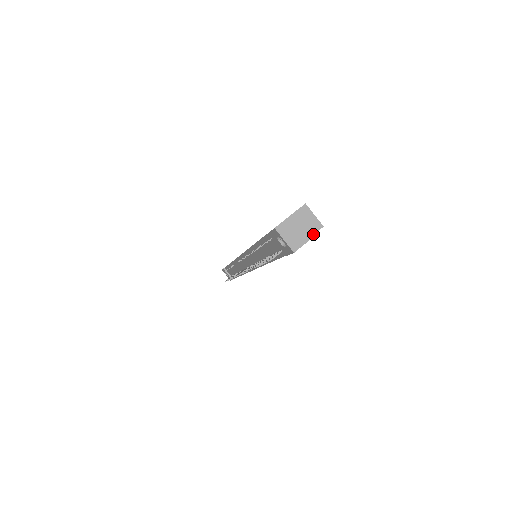
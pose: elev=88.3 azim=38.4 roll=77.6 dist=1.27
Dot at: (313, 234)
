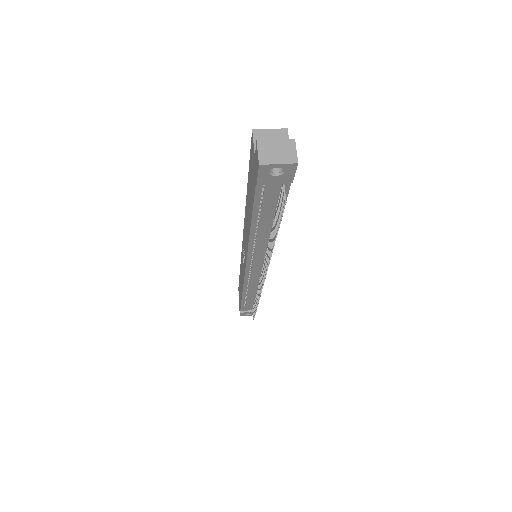
Dot at: occluded
